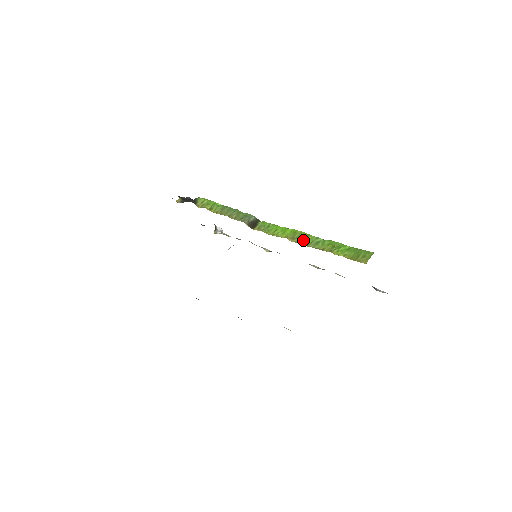
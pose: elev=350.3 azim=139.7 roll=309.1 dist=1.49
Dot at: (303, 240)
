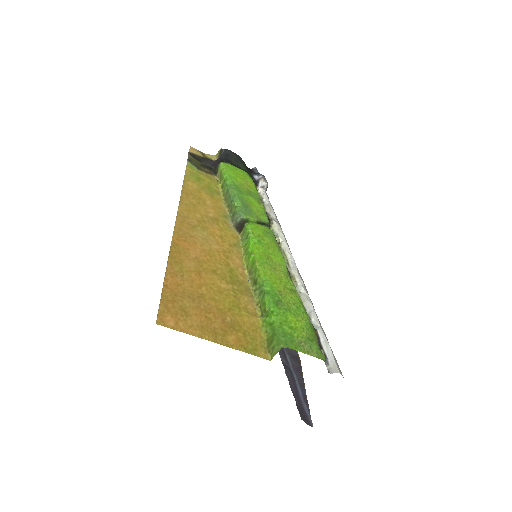
Dot at: (254, 281)
